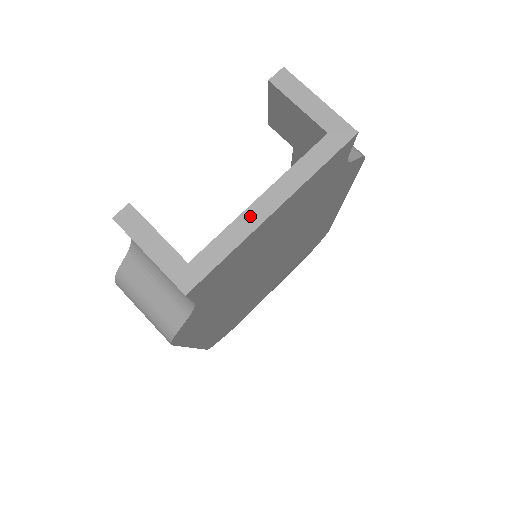
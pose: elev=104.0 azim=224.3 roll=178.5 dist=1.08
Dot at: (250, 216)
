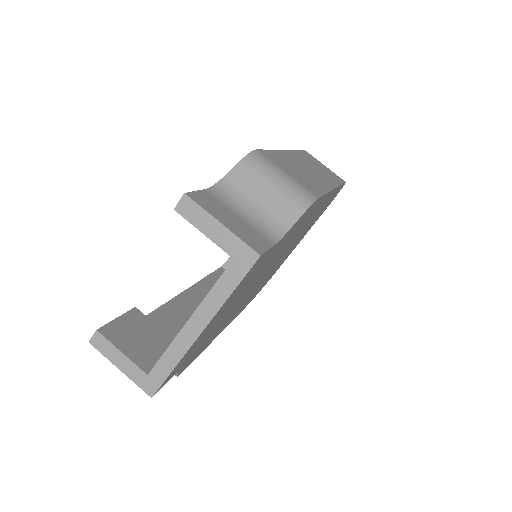
Dot at: (183, 338)
